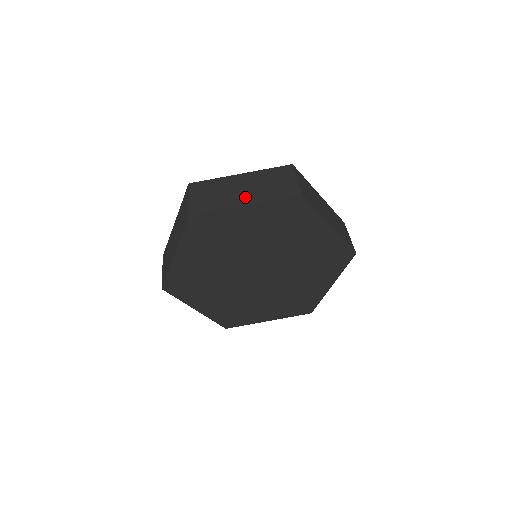
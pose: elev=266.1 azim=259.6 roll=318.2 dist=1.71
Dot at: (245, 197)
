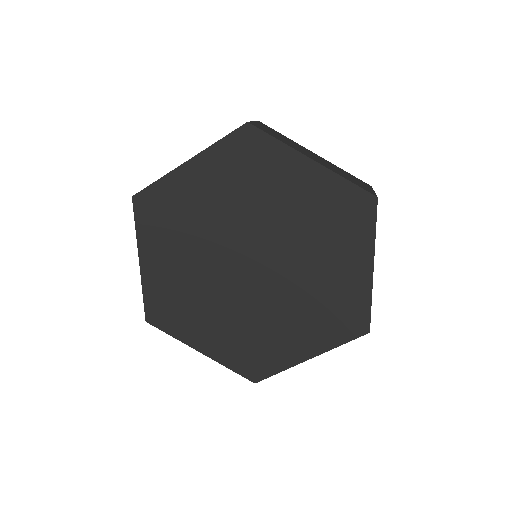
Dot at: occluded
